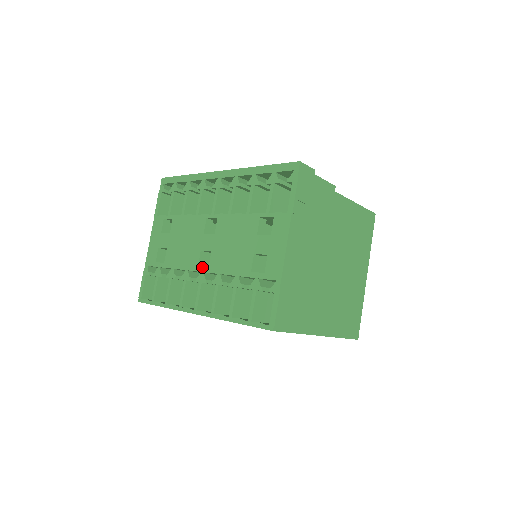
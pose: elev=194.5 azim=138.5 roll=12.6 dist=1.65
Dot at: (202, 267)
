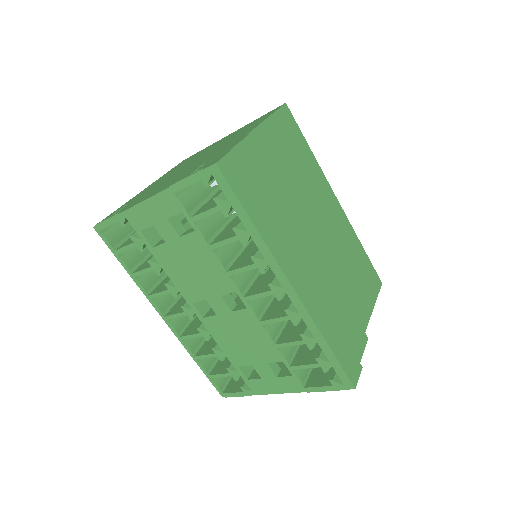
Dot at: (197, 310)
